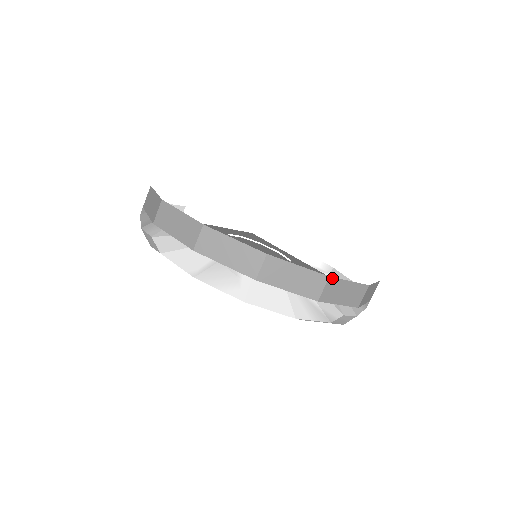
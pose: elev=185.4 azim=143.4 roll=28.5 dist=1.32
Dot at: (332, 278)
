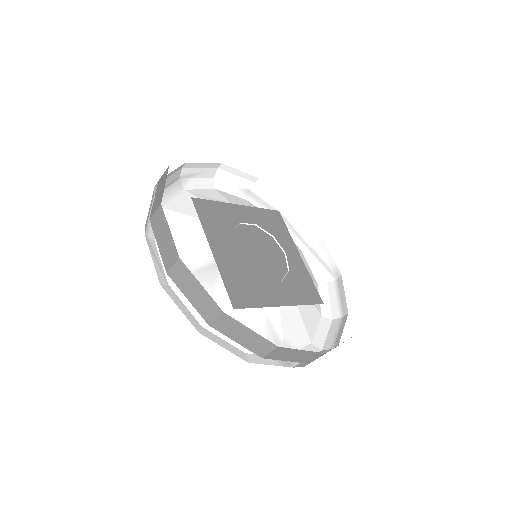
Dot at: (281, 347)
